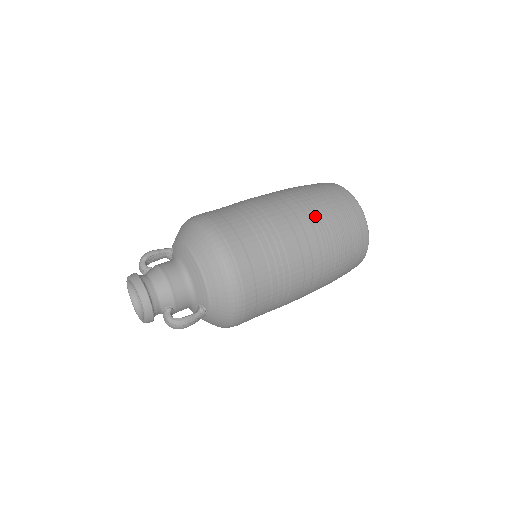
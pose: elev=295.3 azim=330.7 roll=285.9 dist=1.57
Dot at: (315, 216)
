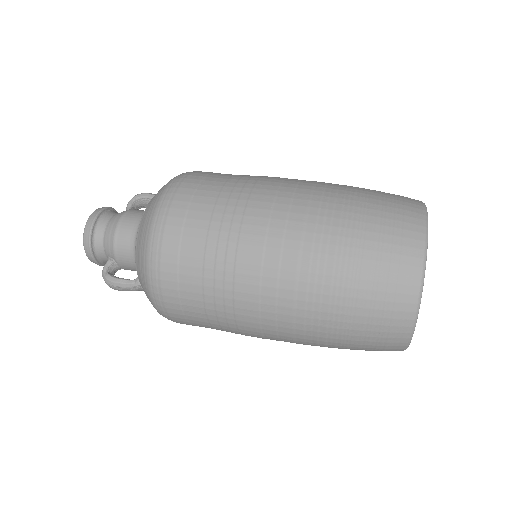
Dot at: (317, 236)
